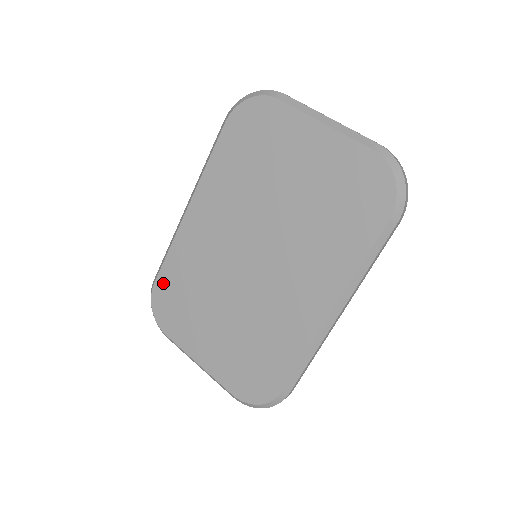
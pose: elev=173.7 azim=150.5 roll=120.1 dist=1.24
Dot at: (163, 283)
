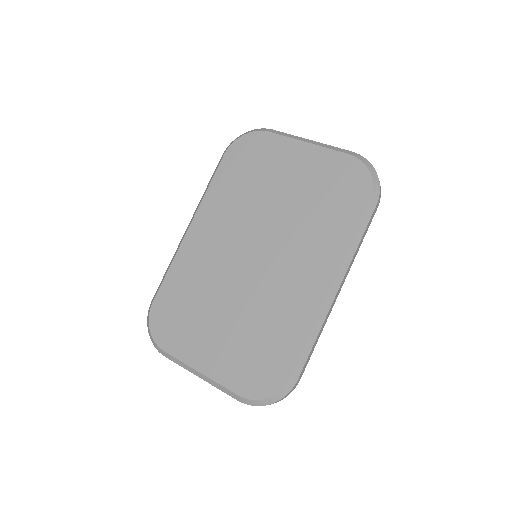
Dot at: (163, 299)
